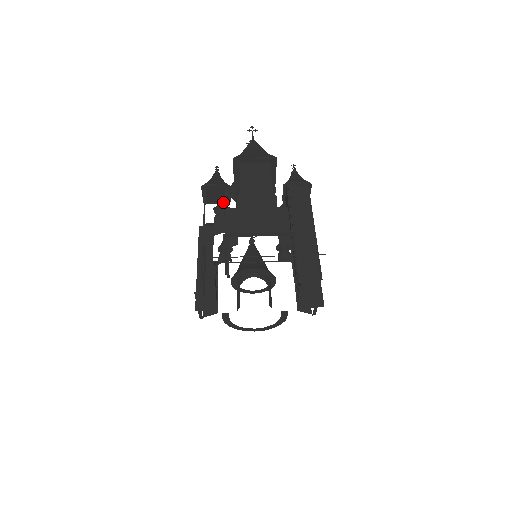
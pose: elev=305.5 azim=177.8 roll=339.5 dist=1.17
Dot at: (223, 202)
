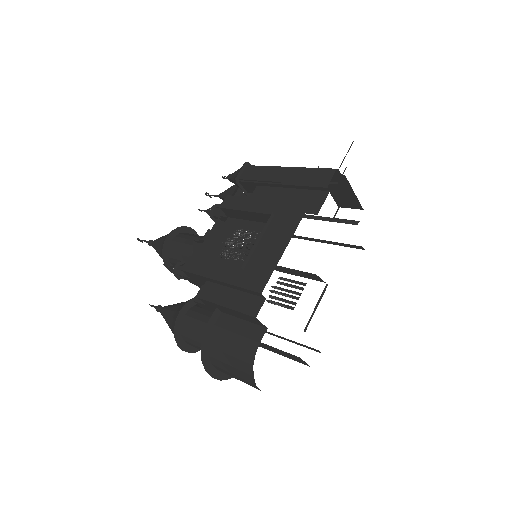
Dot at: (245, 191)
